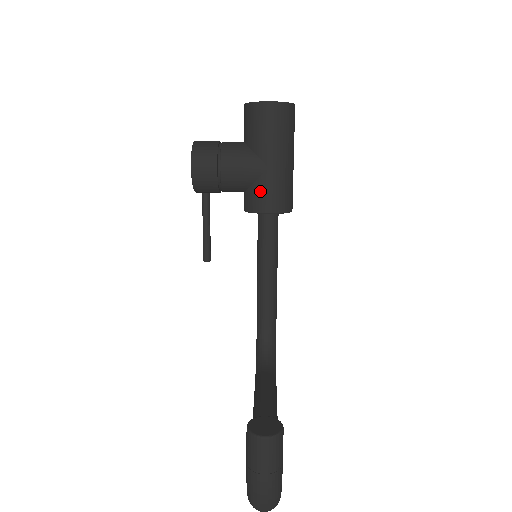
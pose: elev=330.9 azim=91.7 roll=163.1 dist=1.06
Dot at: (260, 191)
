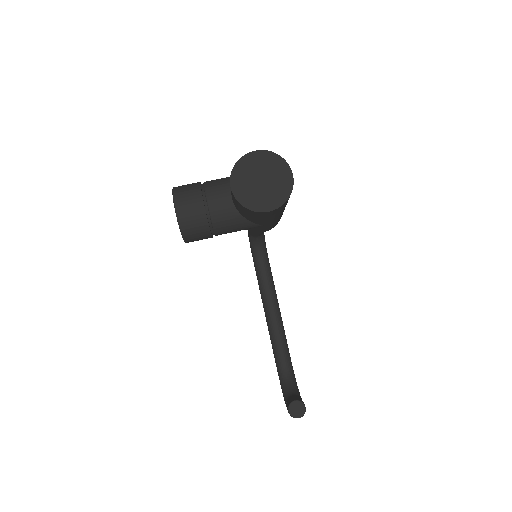
Dot at: (256, 229)
